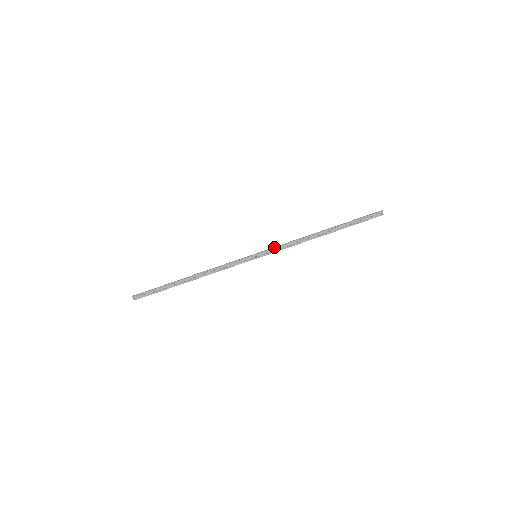
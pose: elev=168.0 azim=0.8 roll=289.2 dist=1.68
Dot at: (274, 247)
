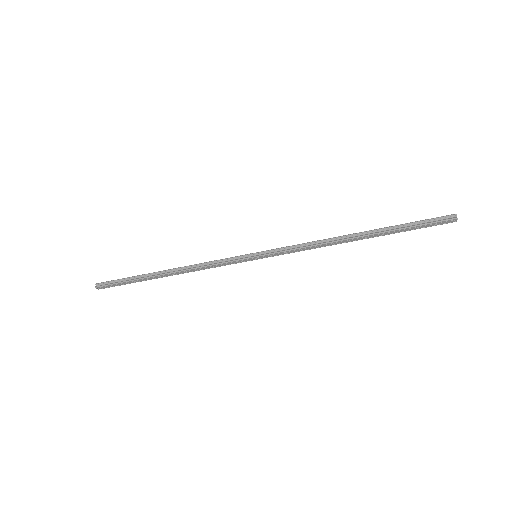
Dot at: (282, 251)
